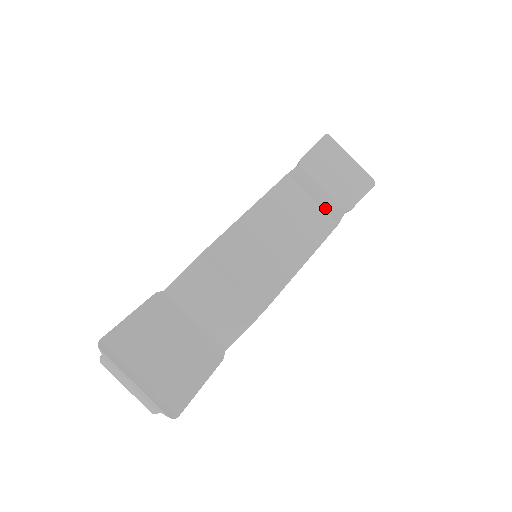
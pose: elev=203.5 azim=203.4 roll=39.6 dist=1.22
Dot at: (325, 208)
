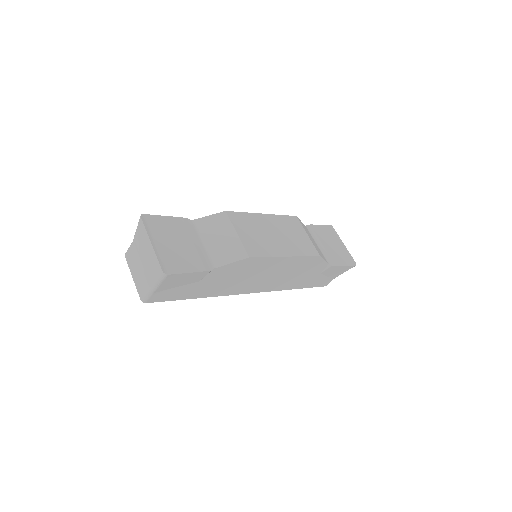
Dot at: (314, 245)
